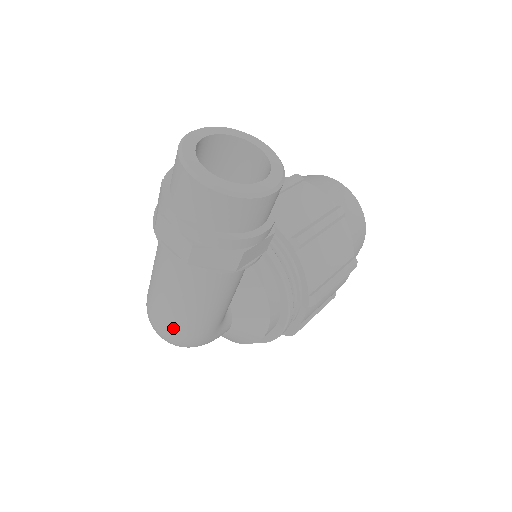
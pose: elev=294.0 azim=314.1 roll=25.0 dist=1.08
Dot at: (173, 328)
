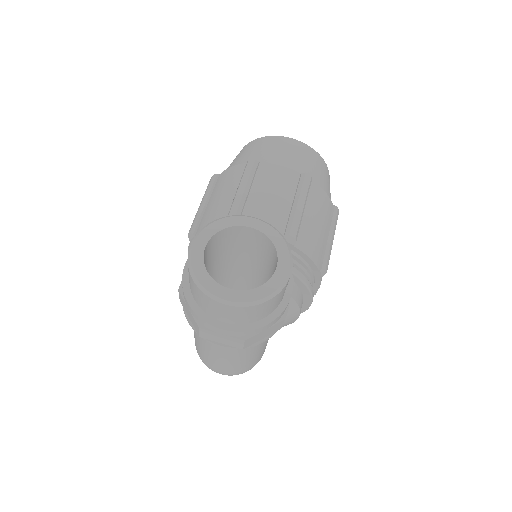
Dot at: (237, 371)
